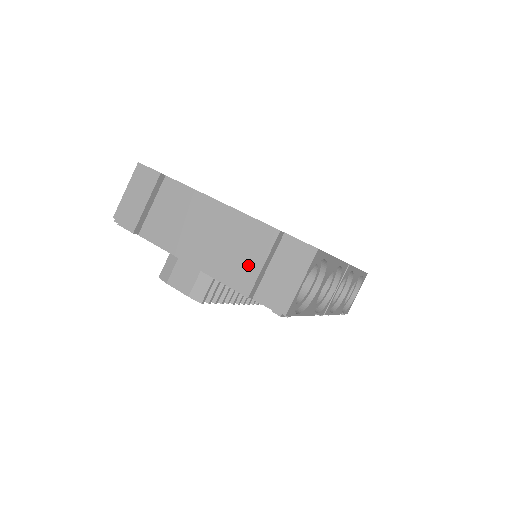
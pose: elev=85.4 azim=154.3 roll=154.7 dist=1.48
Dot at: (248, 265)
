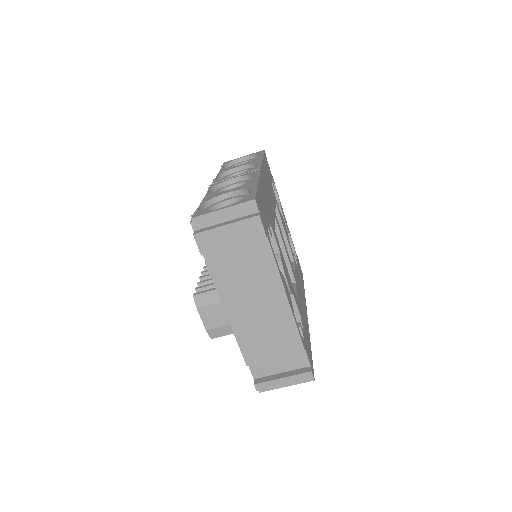
Dot at: (266, 351)
